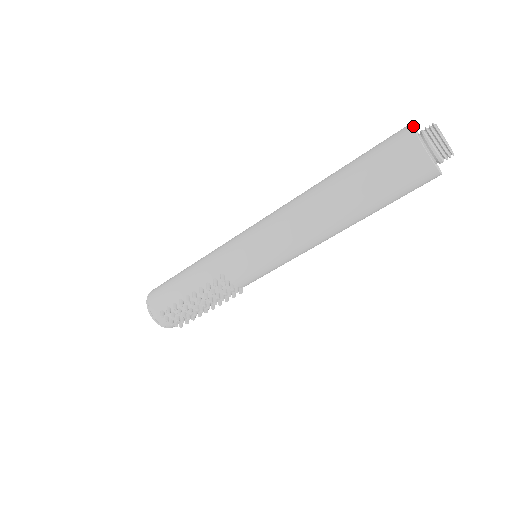
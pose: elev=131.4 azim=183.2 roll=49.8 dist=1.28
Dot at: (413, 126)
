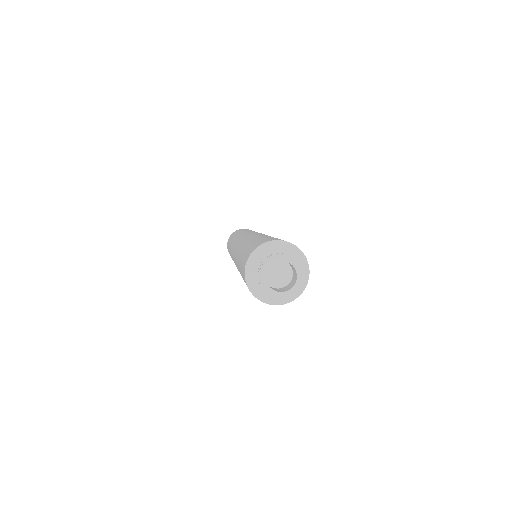
Dot at: (248, 271)
